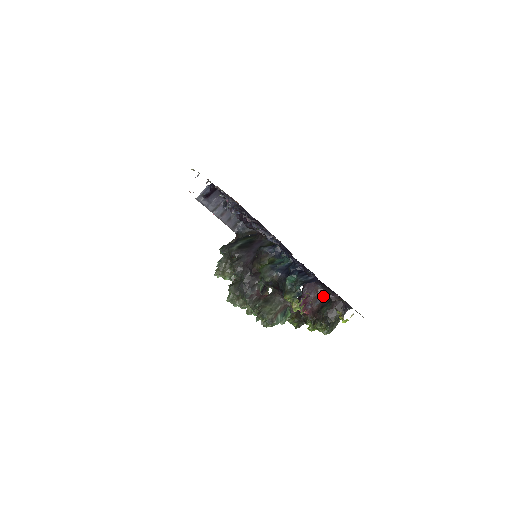
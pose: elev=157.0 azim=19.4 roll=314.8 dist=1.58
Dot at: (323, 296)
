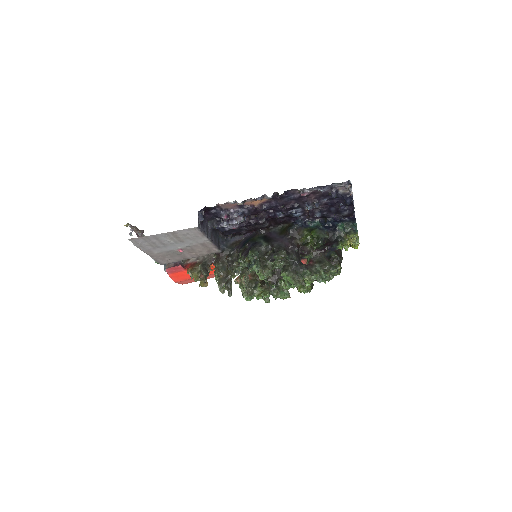
Dot at: occluded
